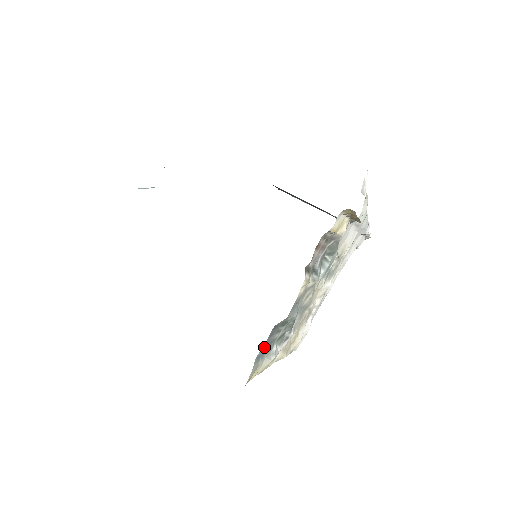
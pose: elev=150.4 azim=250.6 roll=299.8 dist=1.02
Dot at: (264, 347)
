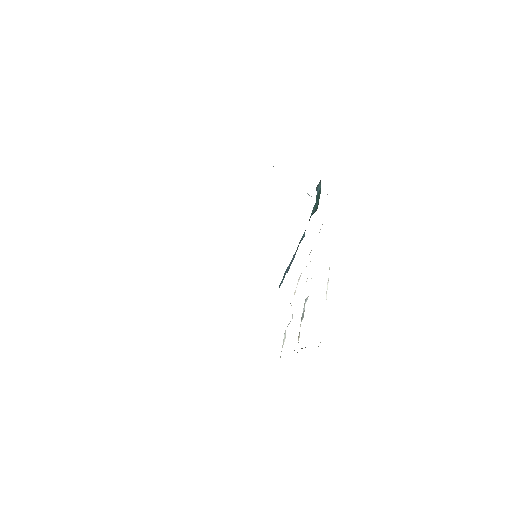
Dot at: occluded
